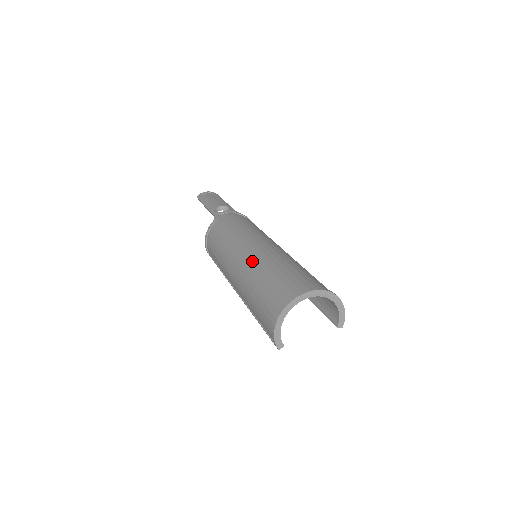
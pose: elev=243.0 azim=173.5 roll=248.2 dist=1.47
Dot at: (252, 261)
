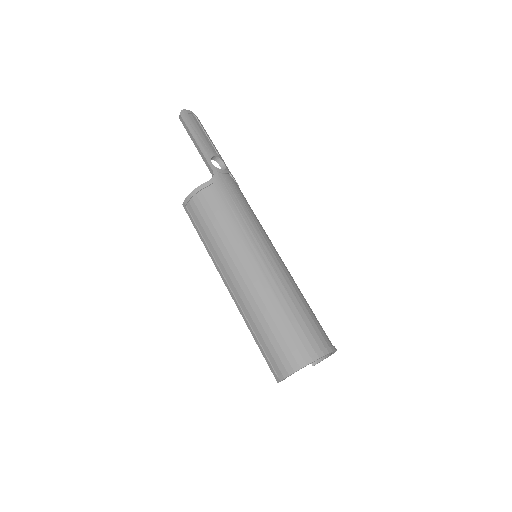
Dot at: (272, 279)
